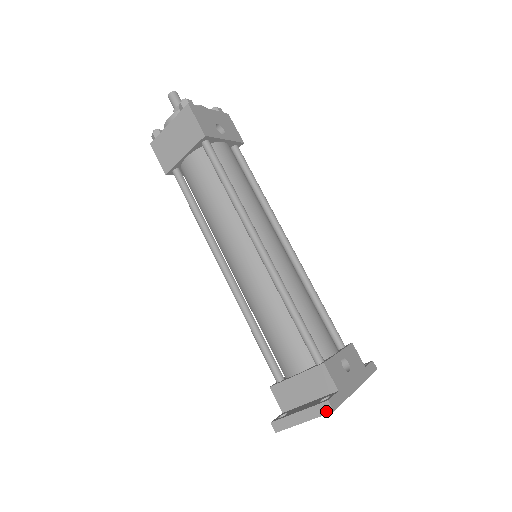
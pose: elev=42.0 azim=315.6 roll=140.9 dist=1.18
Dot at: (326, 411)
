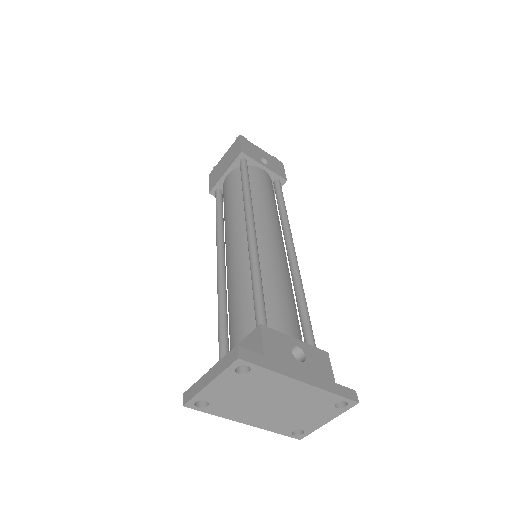
Dot at: (232, 360)
